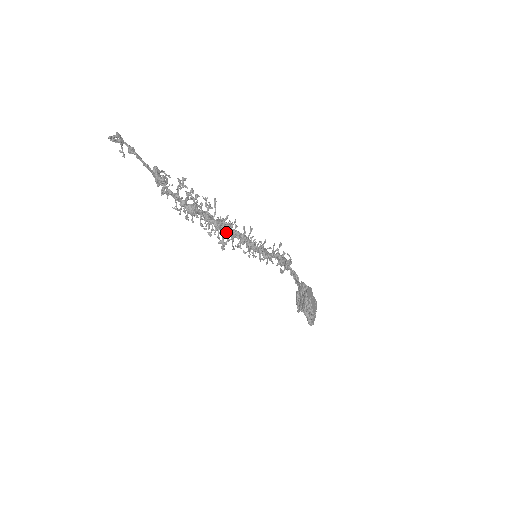
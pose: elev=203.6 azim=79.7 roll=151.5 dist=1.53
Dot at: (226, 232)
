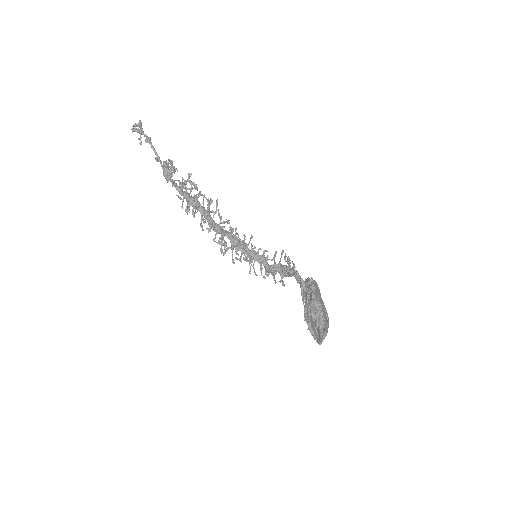
Dot at: (226, 236)
